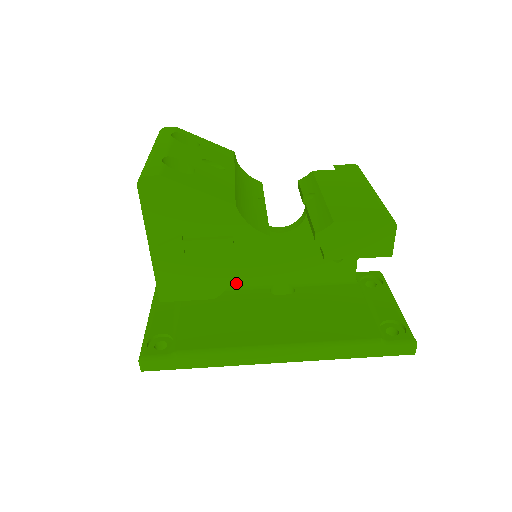
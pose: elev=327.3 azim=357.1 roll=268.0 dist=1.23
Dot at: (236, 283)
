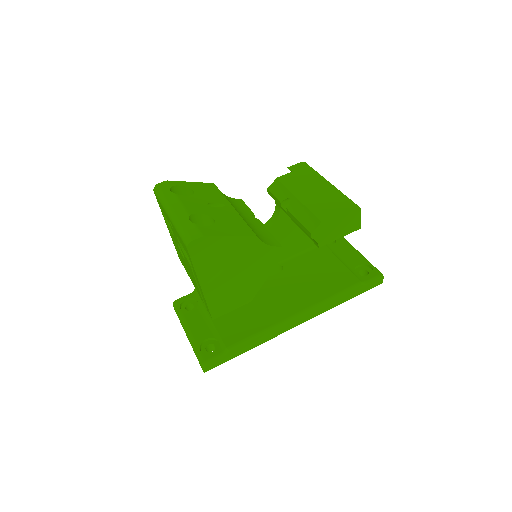
Dot at: occluded
